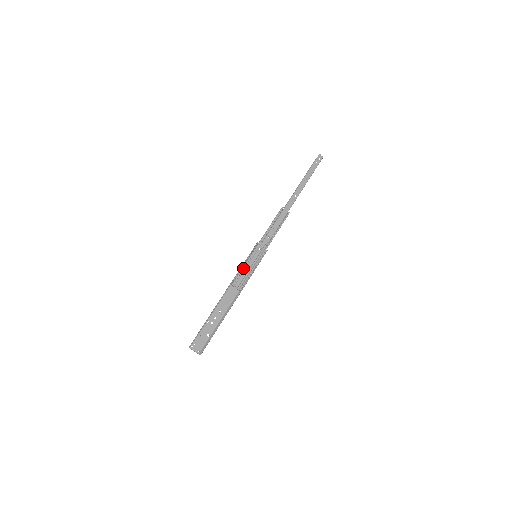
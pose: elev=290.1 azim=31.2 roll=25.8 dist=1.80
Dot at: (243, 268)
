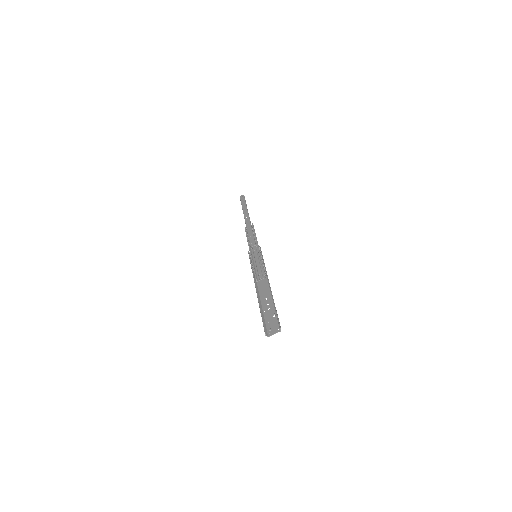
Dot at: (253, 268)
